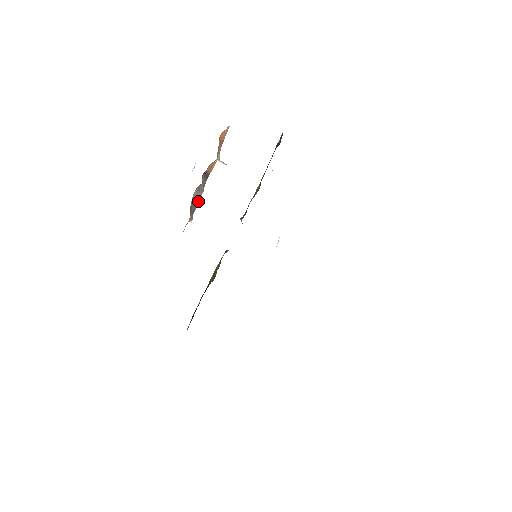
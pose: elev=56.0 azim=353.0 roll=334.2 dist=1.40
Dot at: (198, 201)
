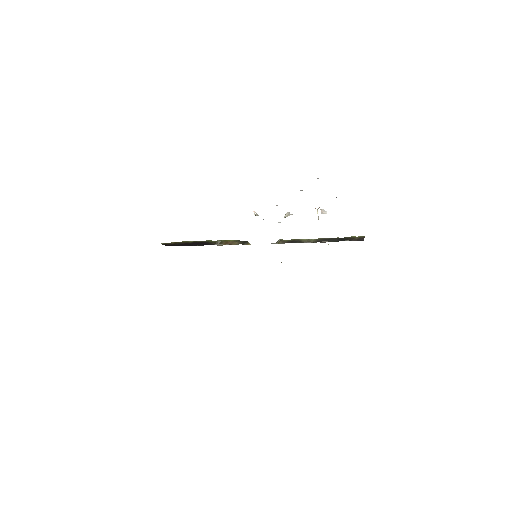
Dot at: occluded
